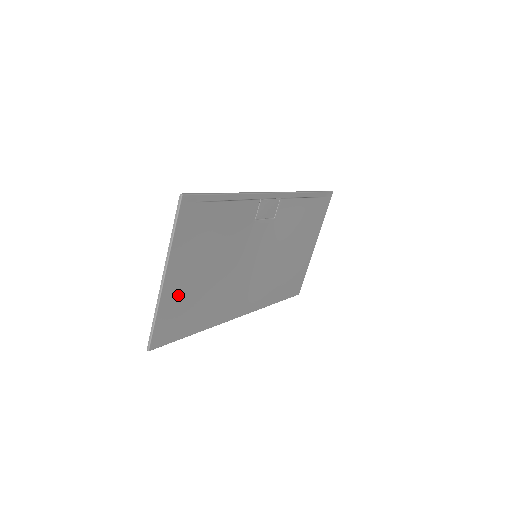
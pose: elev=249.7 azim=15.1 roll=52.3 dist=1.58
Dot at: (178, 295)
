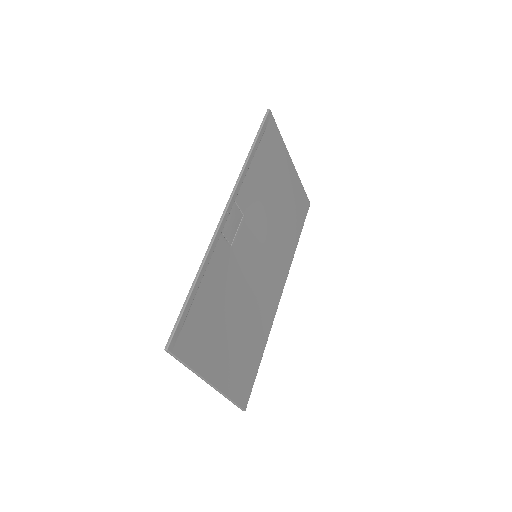
Dot at: (230, 370)
